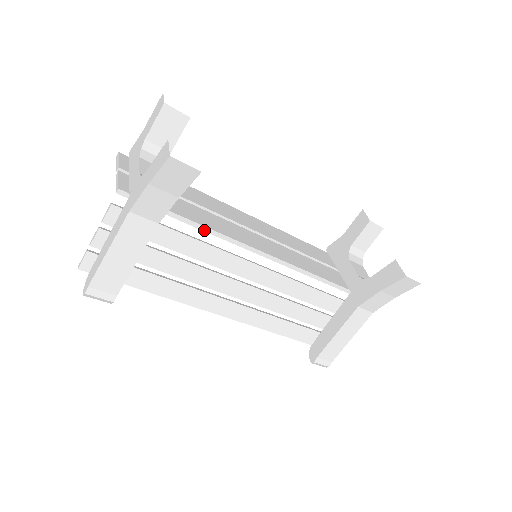
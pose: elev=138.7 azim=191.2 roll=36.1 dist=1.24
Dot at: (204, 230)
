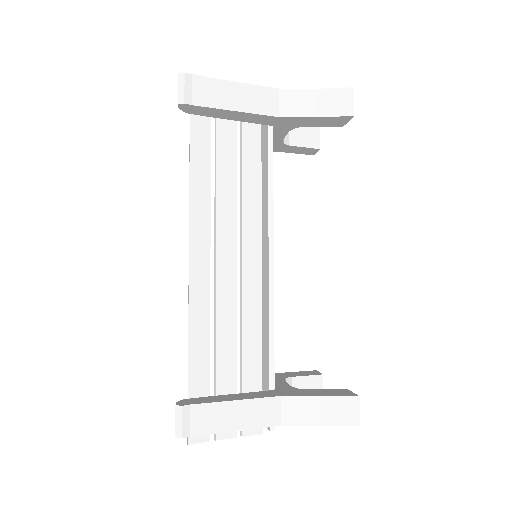
Dot at: (269, 179)
